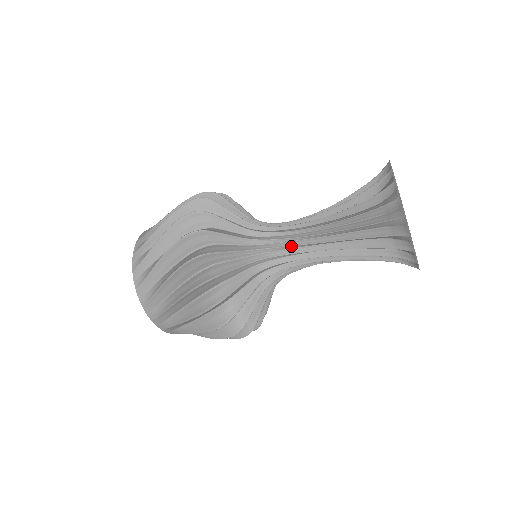
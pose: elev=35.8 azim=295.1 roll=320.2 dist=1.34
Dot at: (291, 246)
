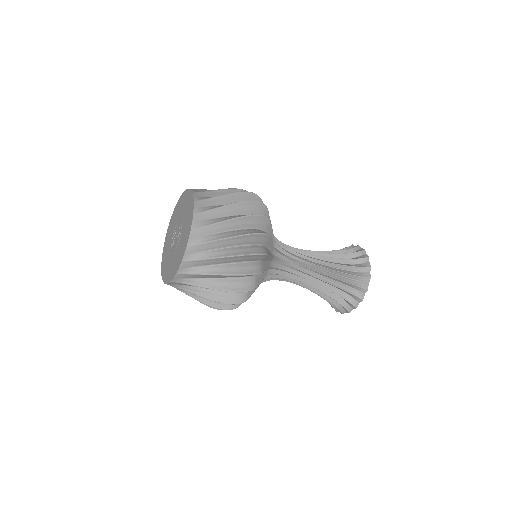
Dot at: (295, 256)
